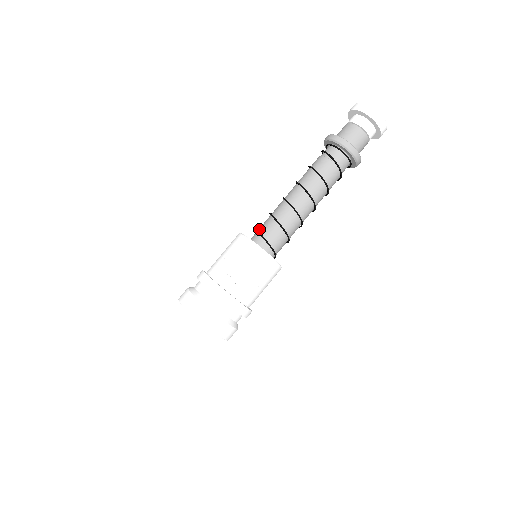
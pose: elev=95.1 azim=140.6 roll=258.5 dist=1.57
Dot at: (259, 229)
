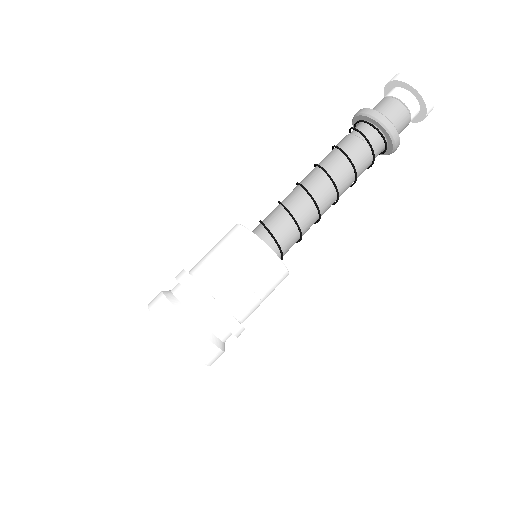
Dot at: (264, 221)
